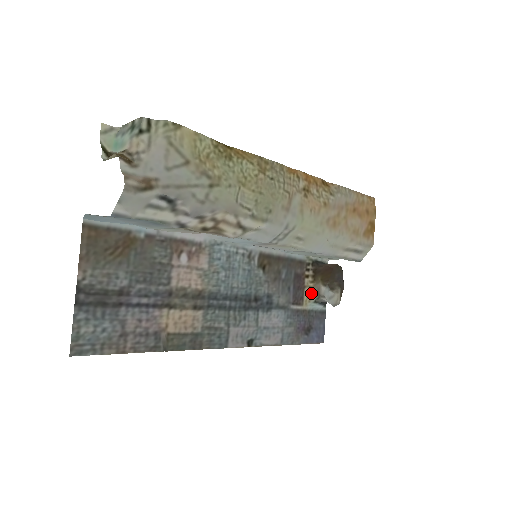
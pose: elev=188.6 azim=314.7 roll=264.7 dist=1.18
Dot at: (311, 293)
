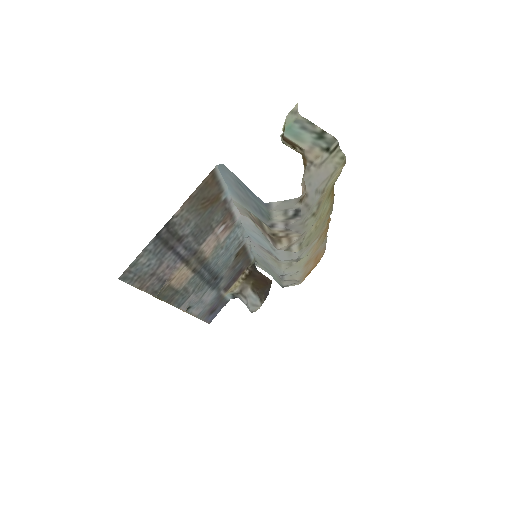
Dot at: (236, 287)
